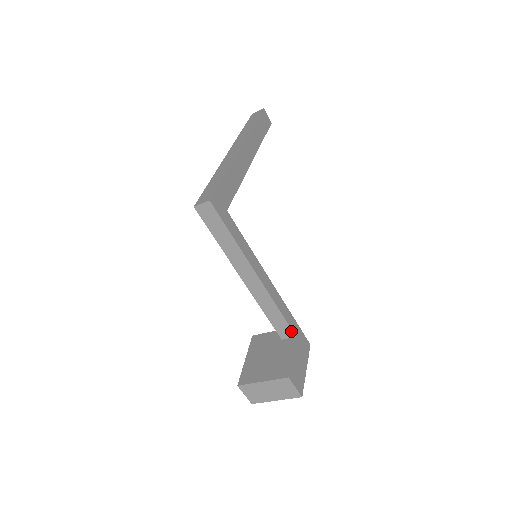
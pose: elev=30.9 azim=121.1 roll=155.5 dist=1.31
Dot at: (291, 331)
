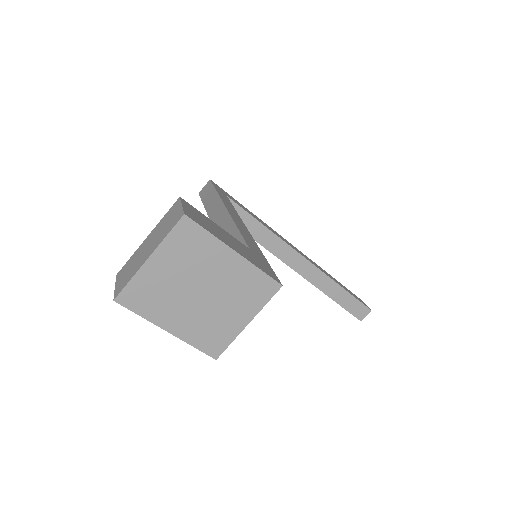
Dot at: occluded
